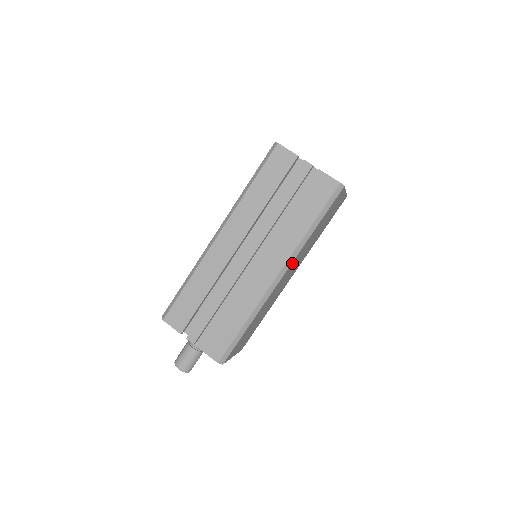
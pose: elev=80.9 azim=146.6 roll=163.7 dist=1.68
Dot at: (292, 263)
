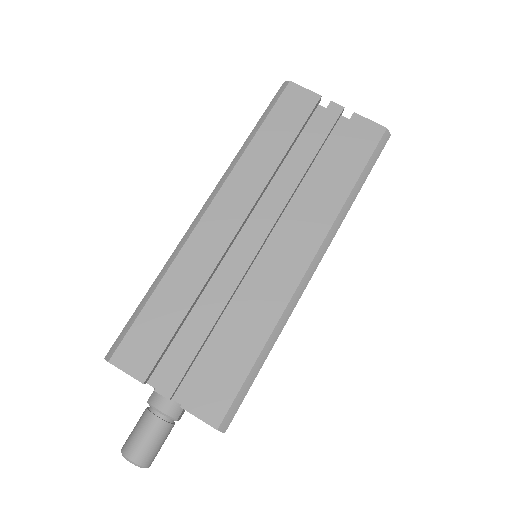
Dot at: (327, 248)
